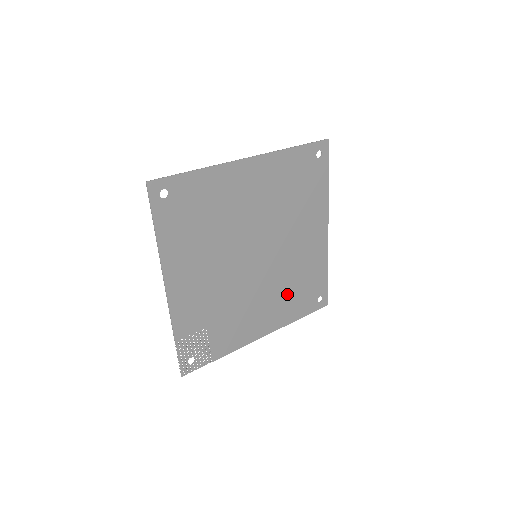
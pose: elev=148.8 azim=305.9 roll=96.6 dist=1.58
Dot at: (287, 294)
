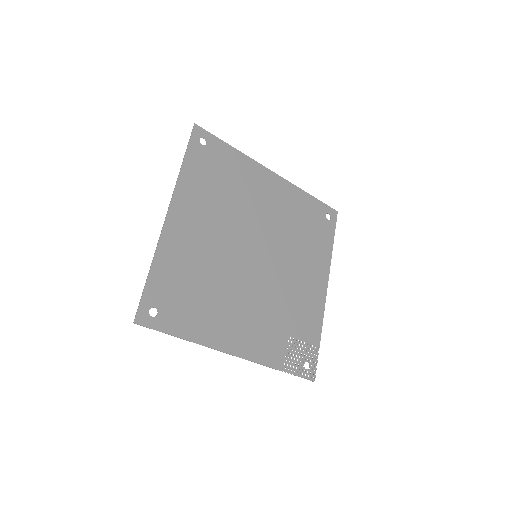
Dot at: (305, 245)
